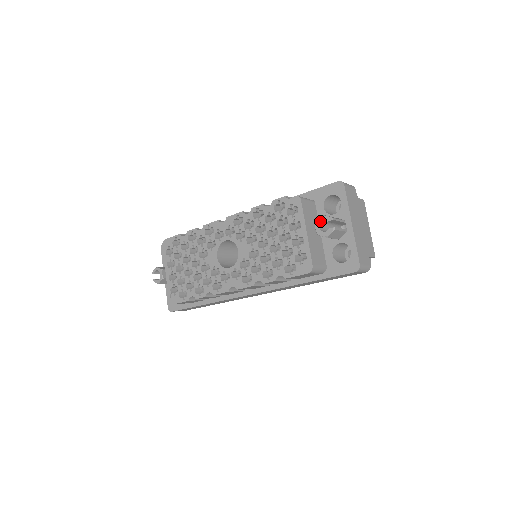
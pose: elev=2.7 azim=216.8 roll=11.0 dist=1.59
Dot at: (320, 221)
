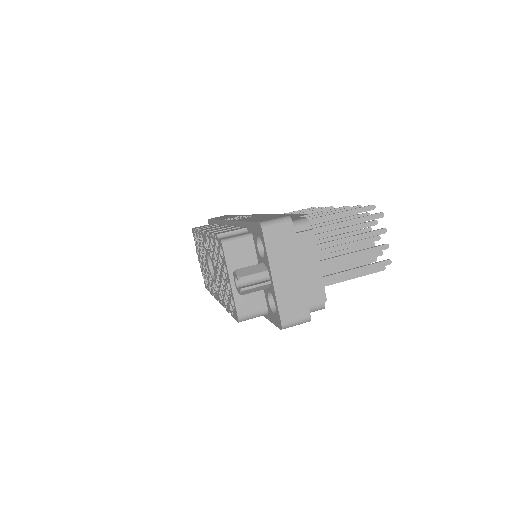
Dot at: (234, 276)
